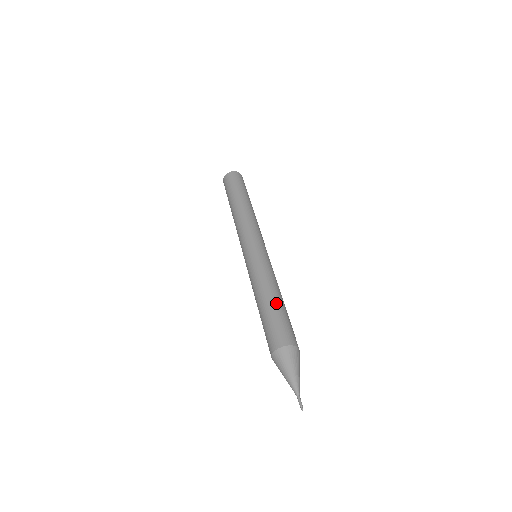
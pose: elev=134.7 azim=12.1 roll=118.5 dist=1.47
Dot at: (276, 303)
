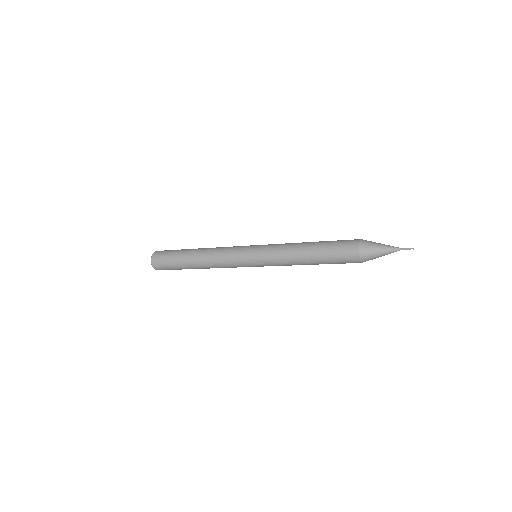
Dot at: occluded
